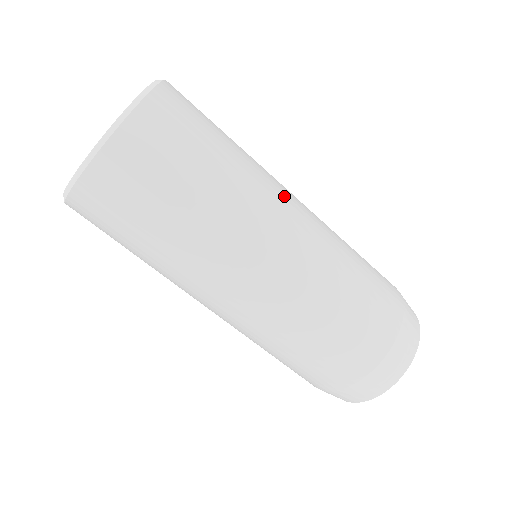
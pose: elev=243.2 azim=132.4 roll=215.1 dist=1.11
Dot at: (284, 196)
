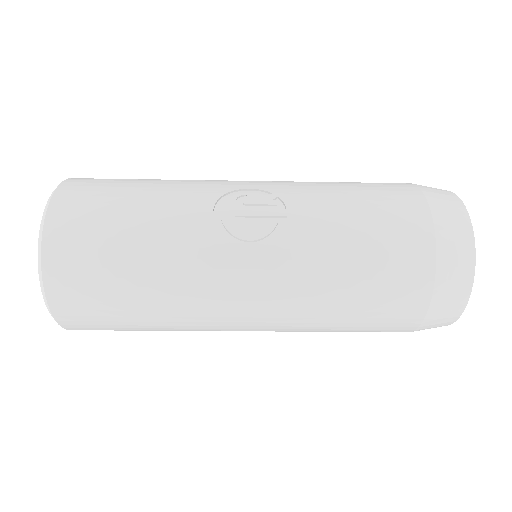
Dot at: (223, 308)
